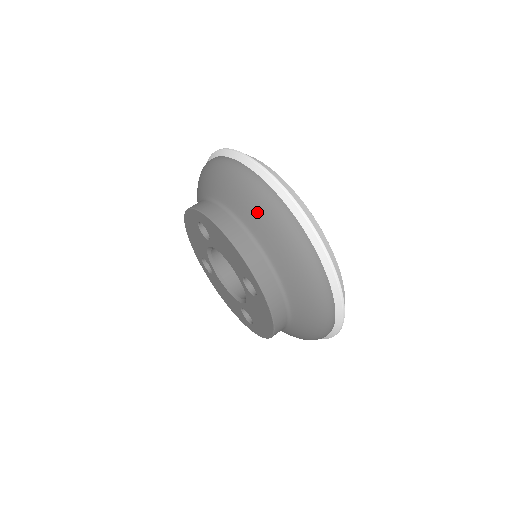
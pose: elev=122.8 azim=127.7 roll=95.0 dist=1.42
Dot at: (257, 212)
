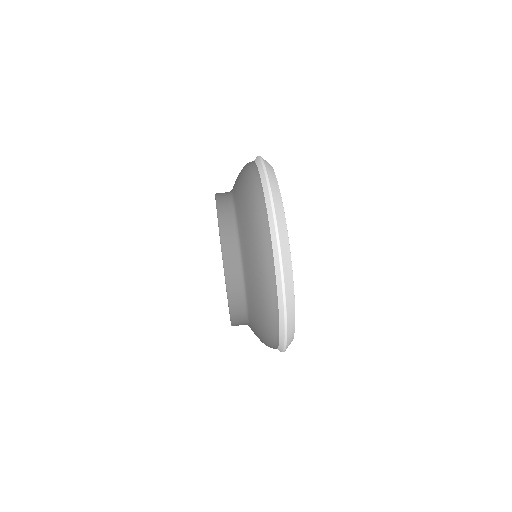
Dot at: (256, 286)
